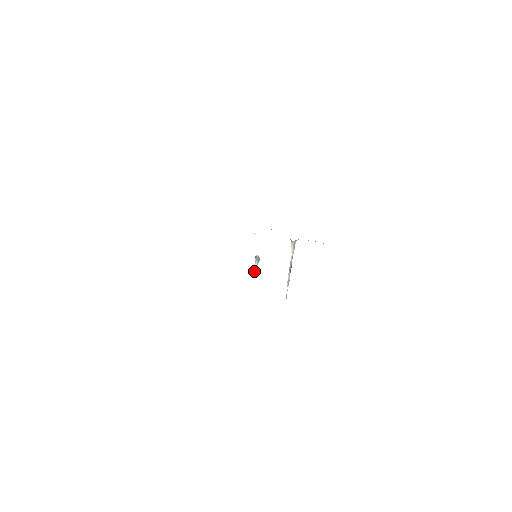
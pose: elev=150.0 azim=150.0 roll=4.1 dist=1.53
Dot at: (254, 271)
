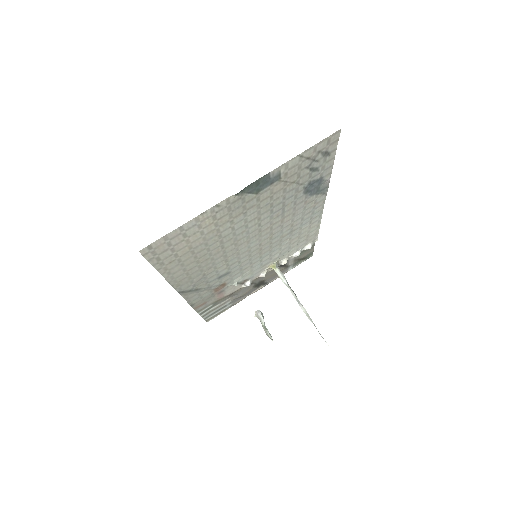
Dot at: (267, 330)
